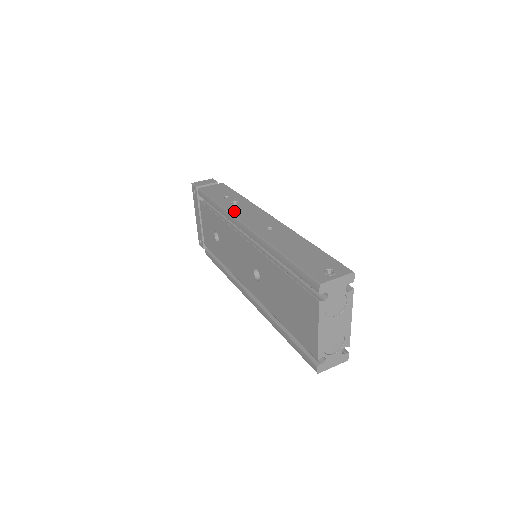
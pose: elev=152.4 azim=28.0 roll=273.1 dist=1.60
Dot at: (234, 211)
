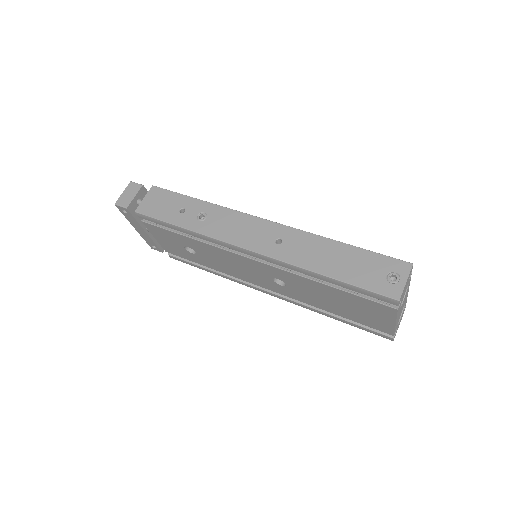
Dot at: (215, 233)
